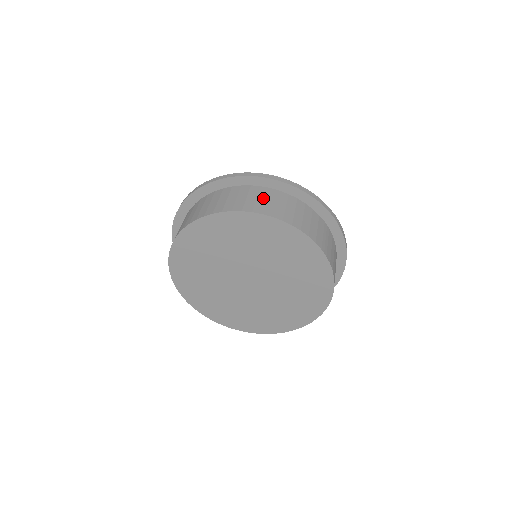
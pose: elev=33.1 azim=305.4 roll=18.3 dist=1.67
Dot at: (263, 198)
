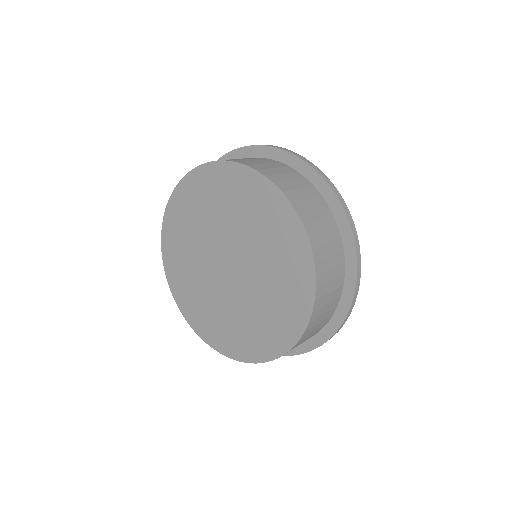
Dot at: (272, 166)
